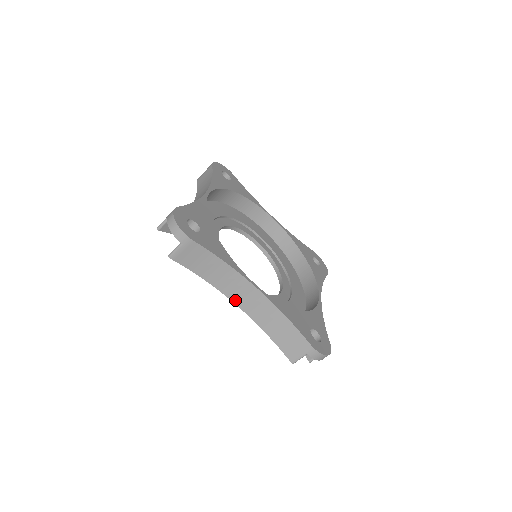
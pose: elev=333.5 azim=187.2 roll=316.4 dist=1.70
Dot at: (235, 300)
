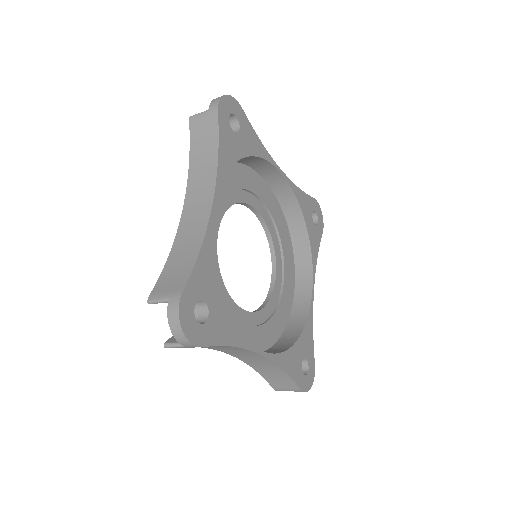
Dot at: (232, 354)
